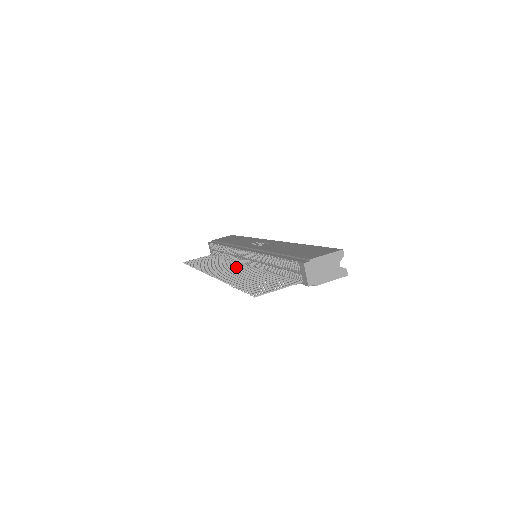
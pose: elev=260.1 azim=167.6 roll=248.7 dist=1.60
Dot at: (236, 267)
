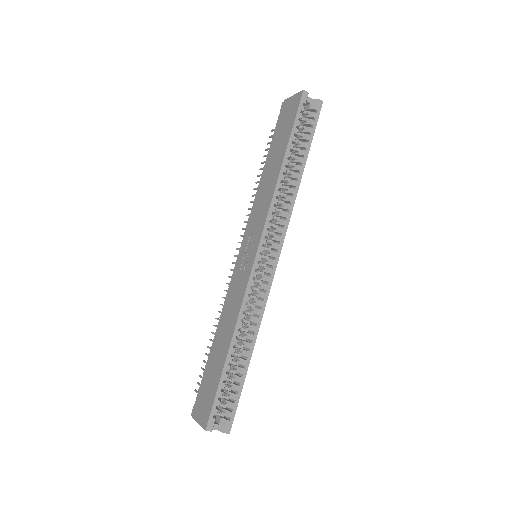
Dot at: occluded
